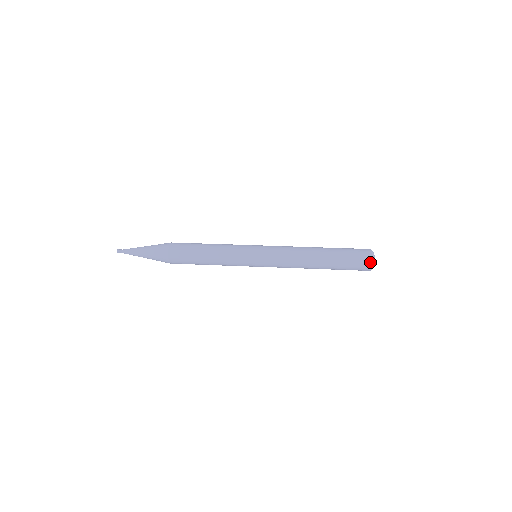
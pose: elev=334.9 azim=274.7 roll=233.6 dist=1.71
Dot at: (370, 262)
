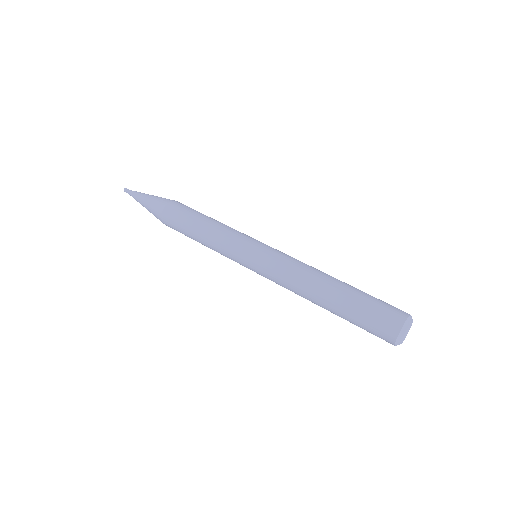
Dot at: (396, 331)
